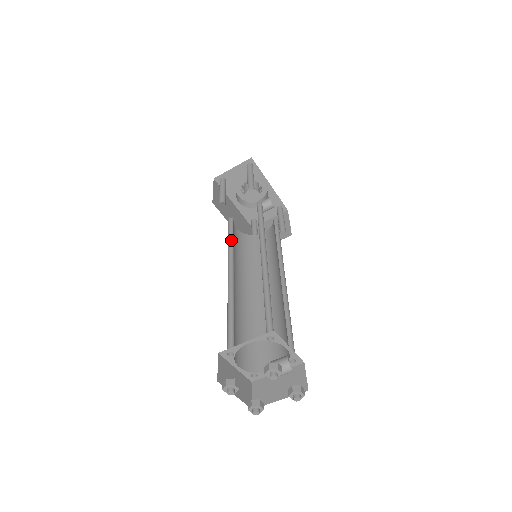
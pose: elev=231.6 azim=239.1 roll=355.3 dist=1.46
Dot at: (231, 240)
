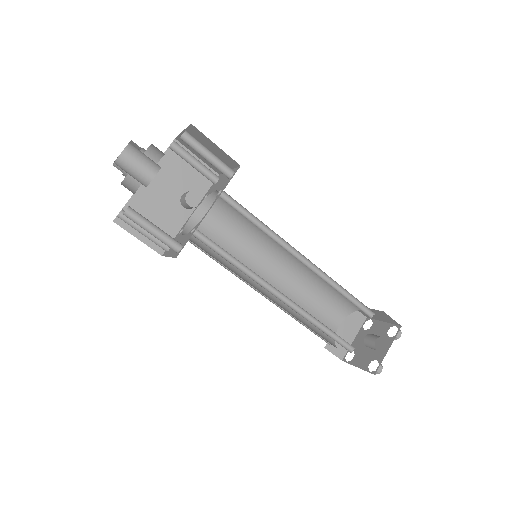
Dot at: (218, 256)
